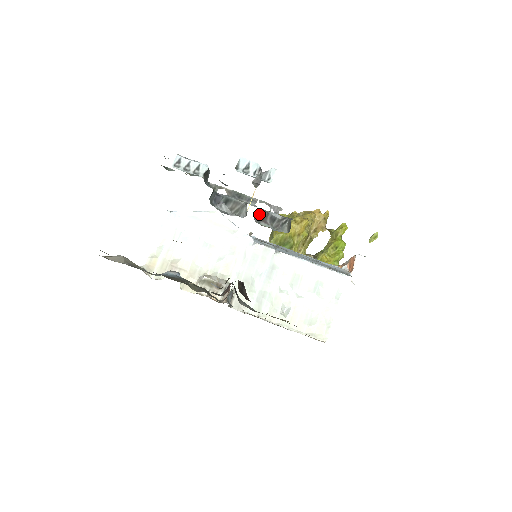
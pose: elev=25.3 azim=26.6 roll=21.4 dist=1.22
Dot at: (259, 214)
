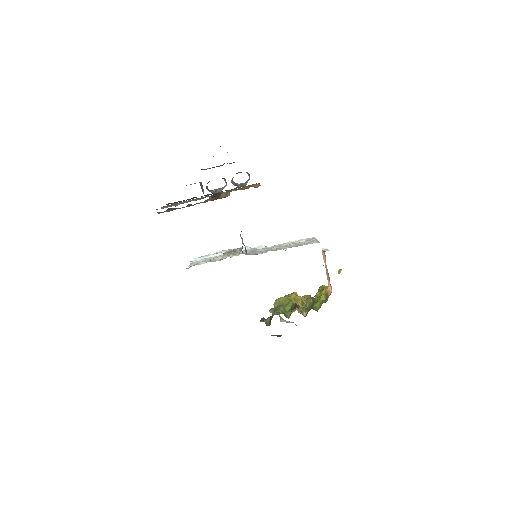
Dot at: (233, 183)
